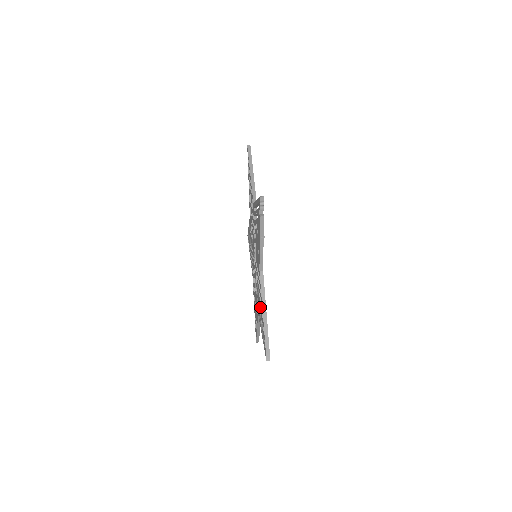
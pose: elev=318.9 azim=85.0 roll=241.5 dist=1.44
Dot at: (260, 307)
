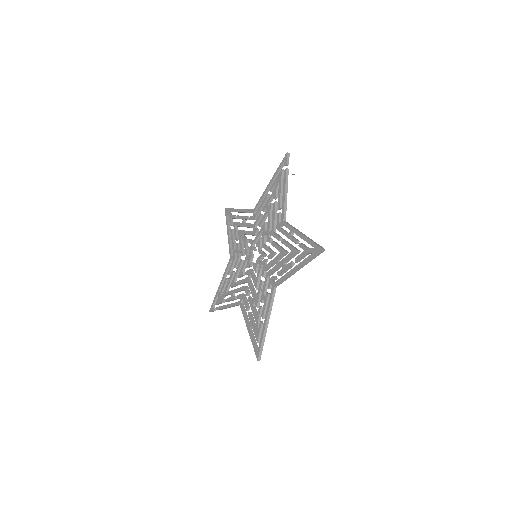
Dot at: occluded
